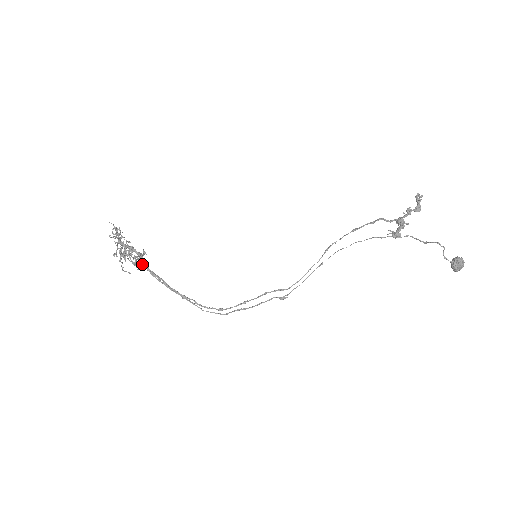
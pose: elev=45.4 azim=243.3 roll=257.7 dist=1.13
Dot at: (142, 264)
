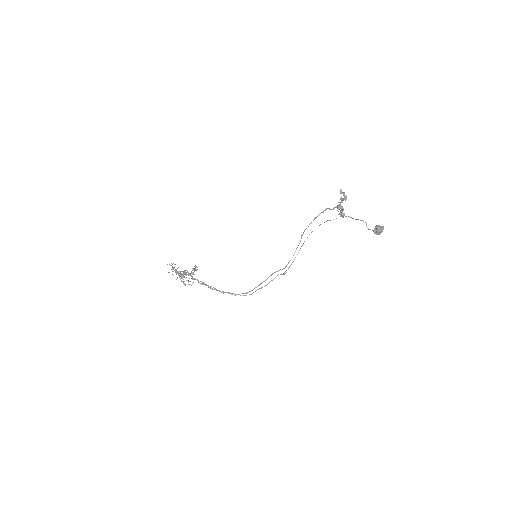
Dot at: occluded
